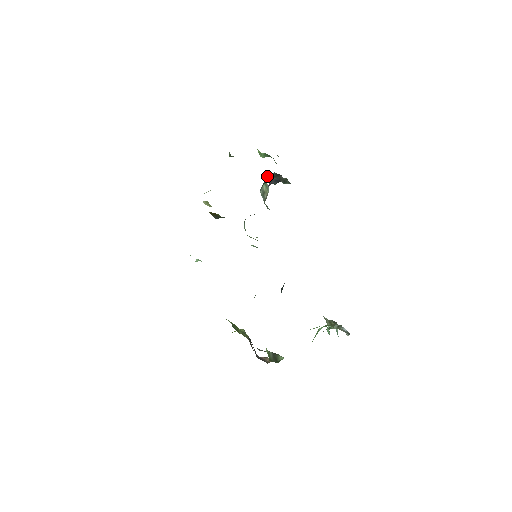
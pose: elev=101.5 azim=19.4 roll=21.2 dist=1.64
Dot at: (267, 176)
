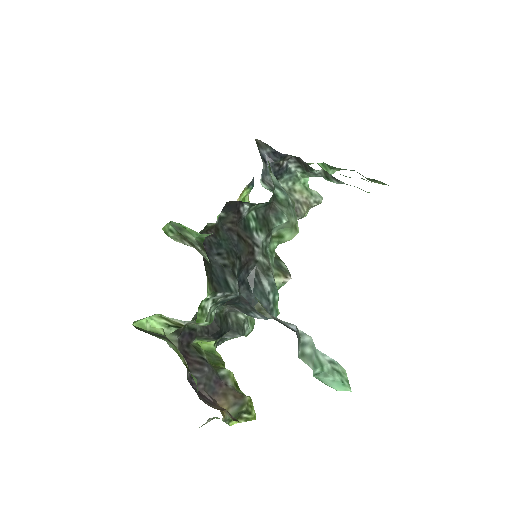
Dot at: (297, 171)
